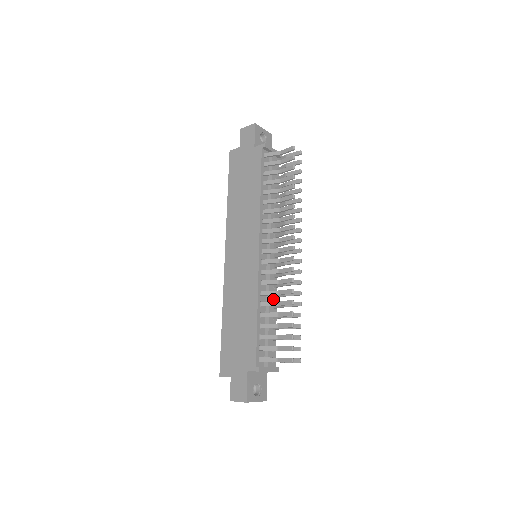
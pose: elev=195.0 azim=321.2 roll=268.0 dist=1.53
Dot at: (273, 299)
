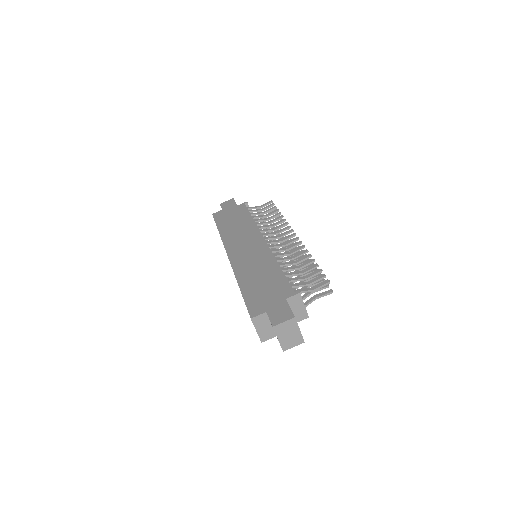
Dot at: occluded
